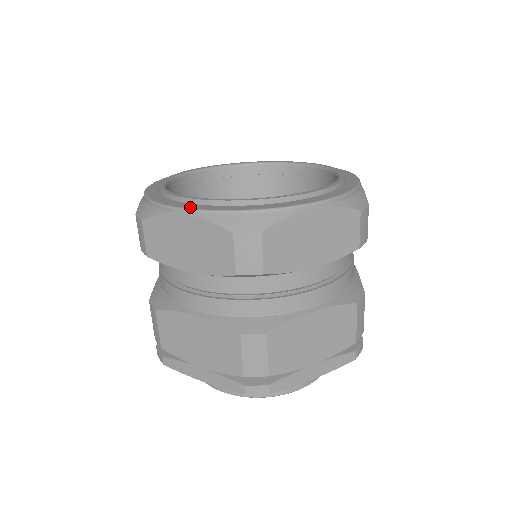
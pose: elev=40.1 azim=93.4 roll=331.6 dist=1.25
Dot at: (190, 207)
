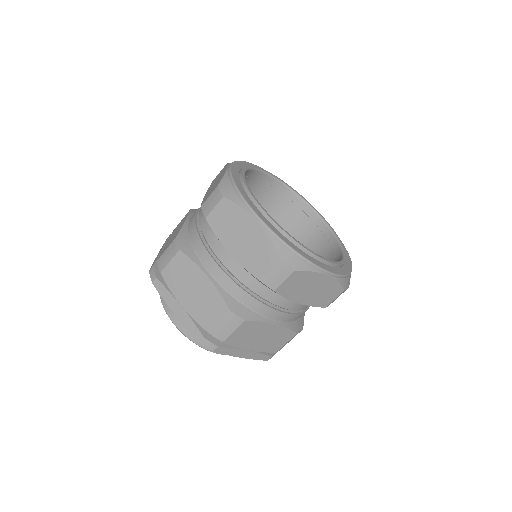
Dot at: (264, 220)
